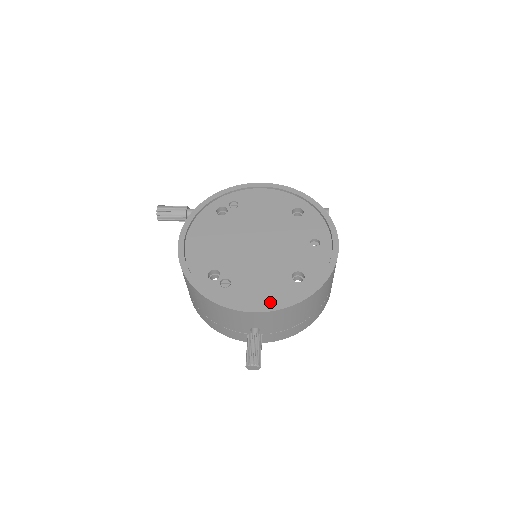
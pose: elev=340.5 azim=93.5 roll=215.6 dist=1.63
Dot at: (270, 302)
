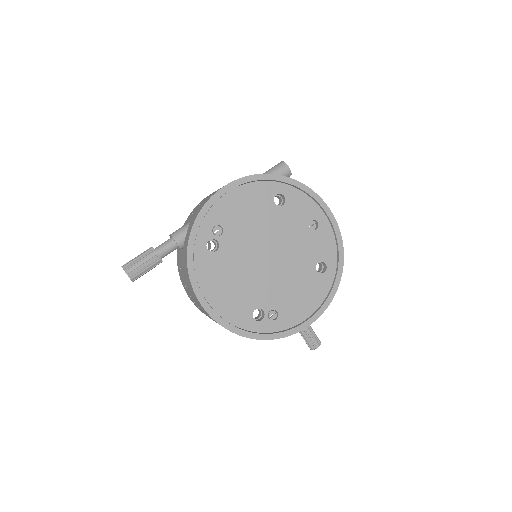
Dot at: (316, 305)
